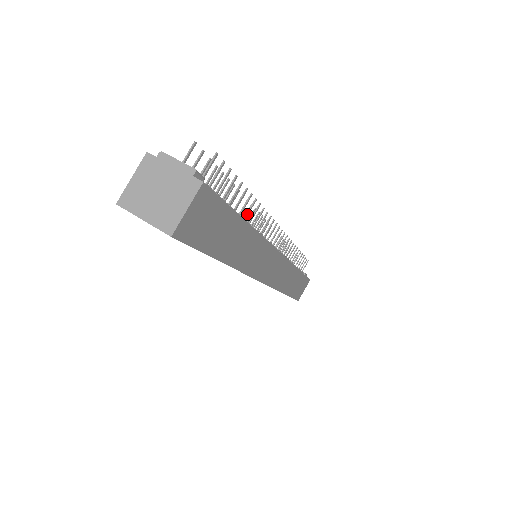
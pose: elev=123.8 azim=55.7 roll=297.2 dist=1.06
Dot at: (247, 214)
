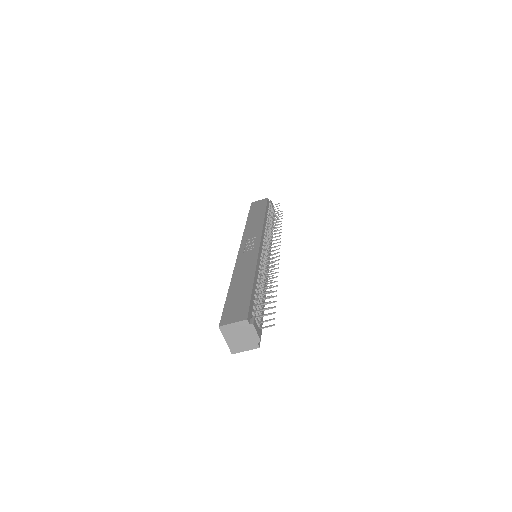
Dot at: occluded
